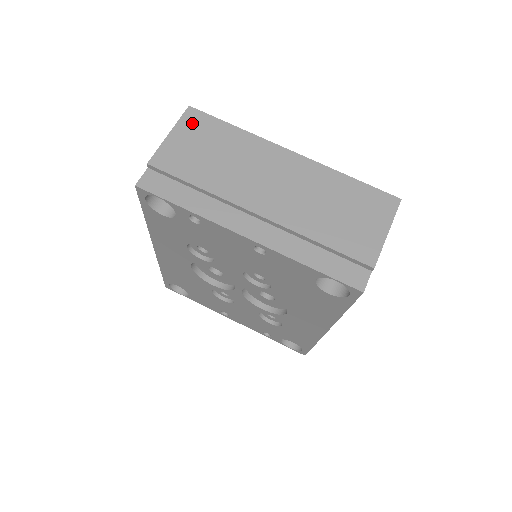
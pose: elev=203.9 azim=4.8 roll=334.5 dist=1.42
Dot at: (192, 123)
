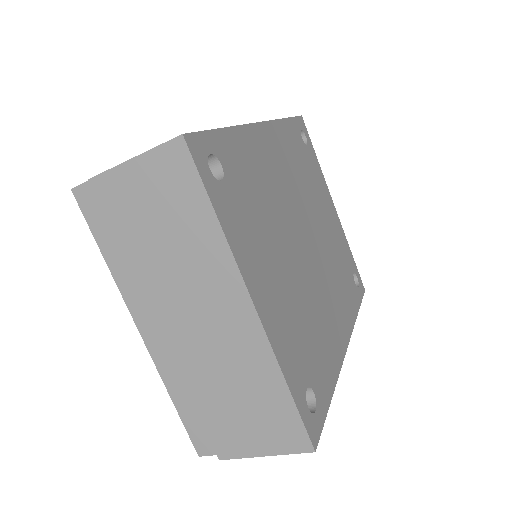
Dot at: (168, 166)
